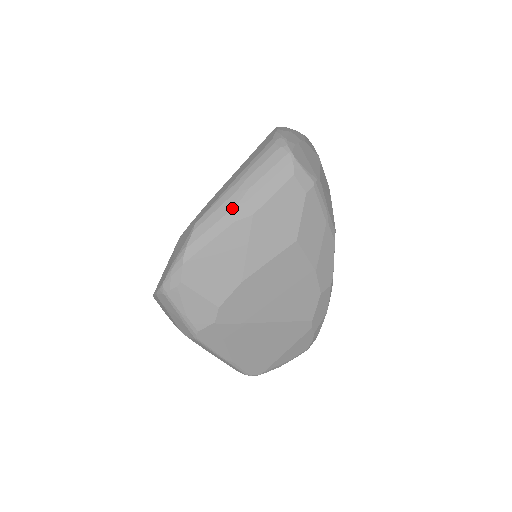
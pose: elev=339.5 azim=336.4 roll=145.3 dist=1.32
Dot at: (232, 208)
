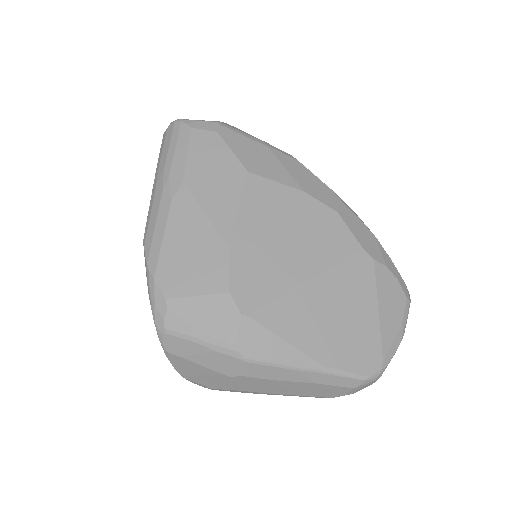
Dot at: (161, 195)
